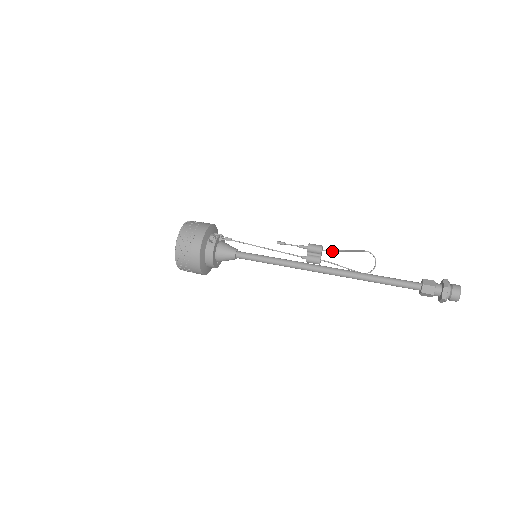
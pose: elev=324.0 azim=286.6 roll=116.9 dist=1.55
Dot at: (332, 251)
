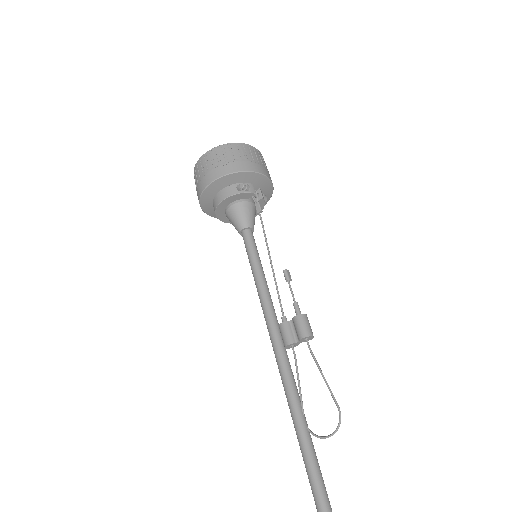
Dot at: (312, 355)
